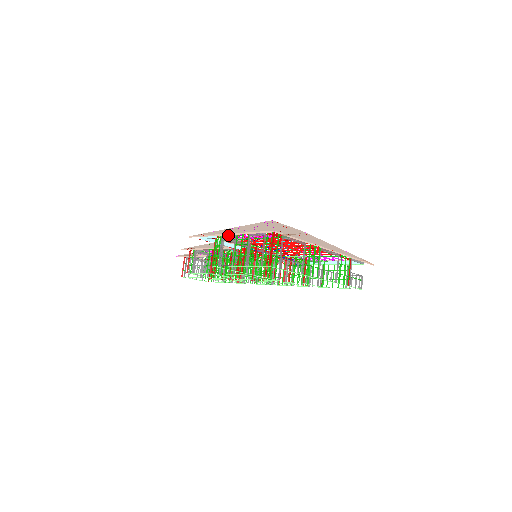
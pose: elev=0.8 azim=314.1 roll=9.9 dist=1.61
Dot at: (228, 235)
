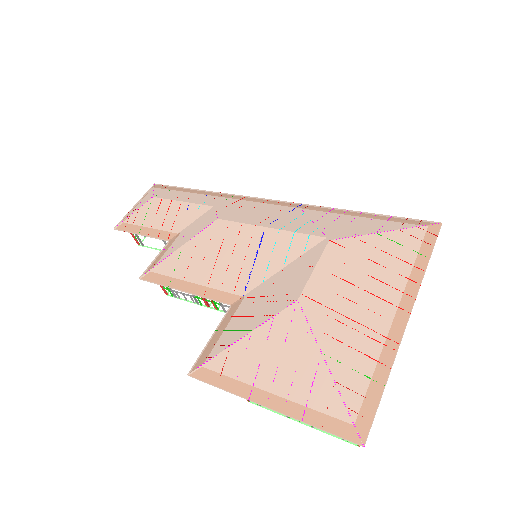
Dot at: (260, 391)
